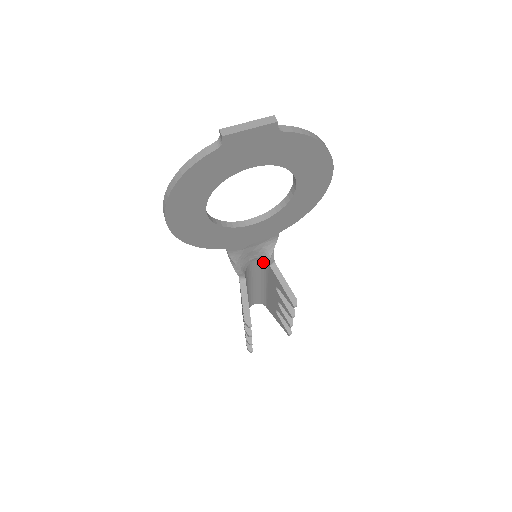
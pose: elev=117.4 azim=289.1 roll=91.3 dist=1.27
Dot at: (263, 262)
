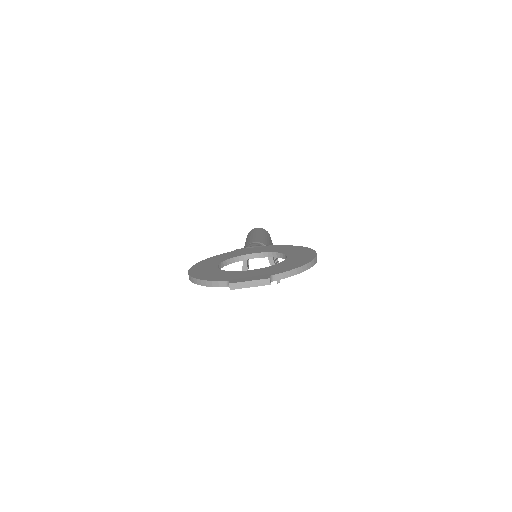
Dot at: occluded
